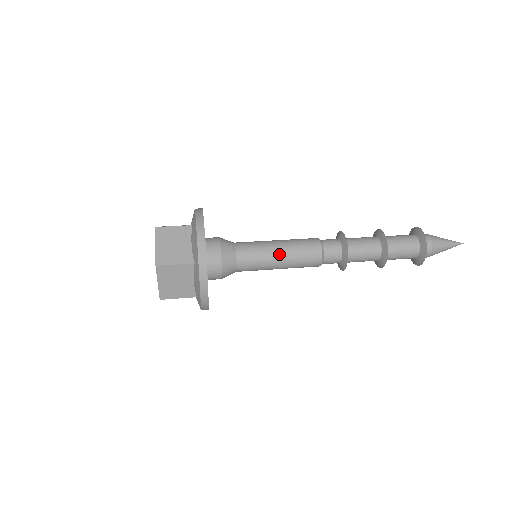
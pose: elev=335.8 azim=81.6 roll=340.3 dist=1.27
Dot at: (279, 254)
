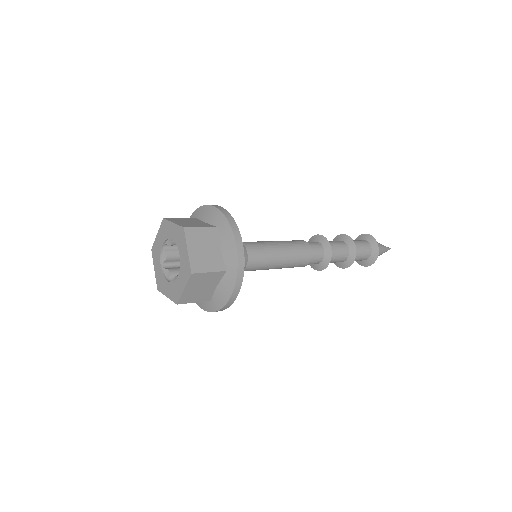
Dot at: (281, 257)
